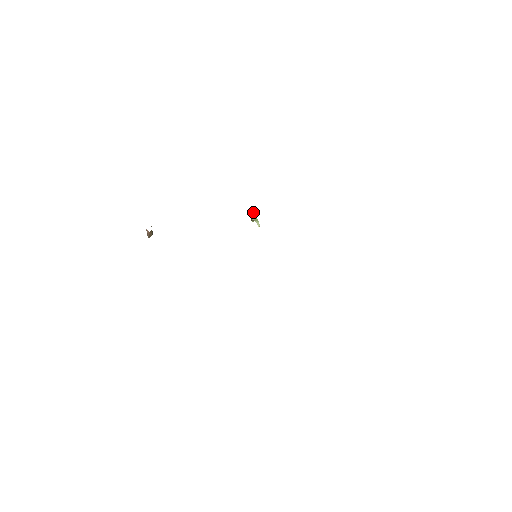
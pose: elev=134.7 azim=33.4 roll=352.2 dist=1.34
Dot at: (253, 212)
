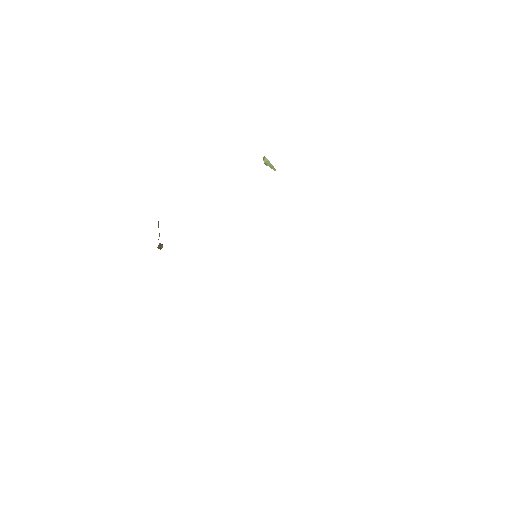
Dot at: (265, 157)
